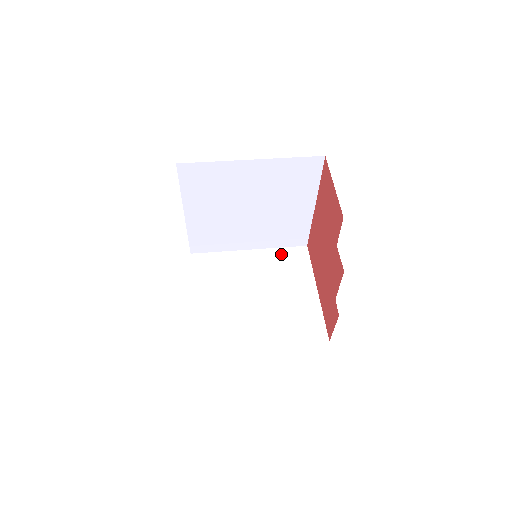
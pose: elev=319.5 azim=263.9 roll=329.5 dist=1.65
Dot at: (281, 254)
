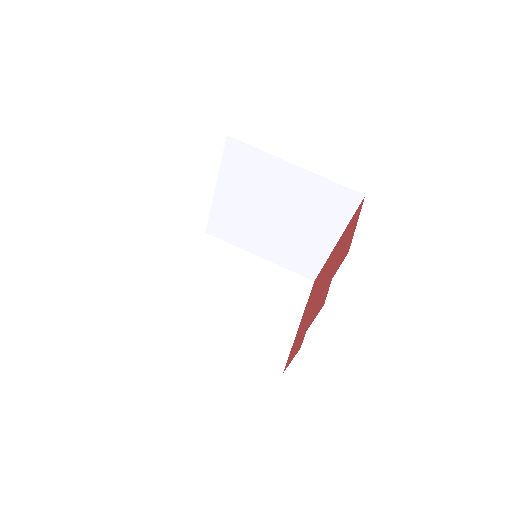
Dot at: (286, 275)
